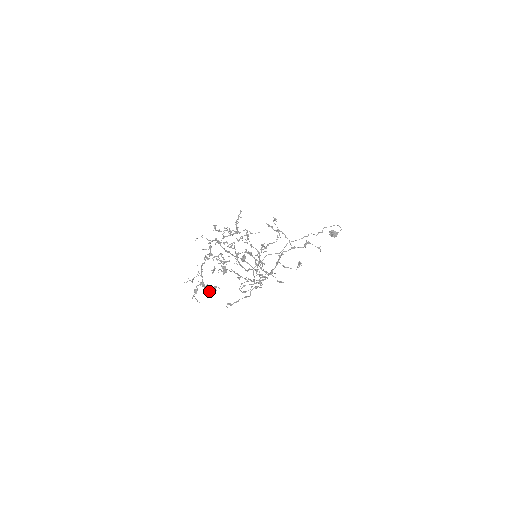
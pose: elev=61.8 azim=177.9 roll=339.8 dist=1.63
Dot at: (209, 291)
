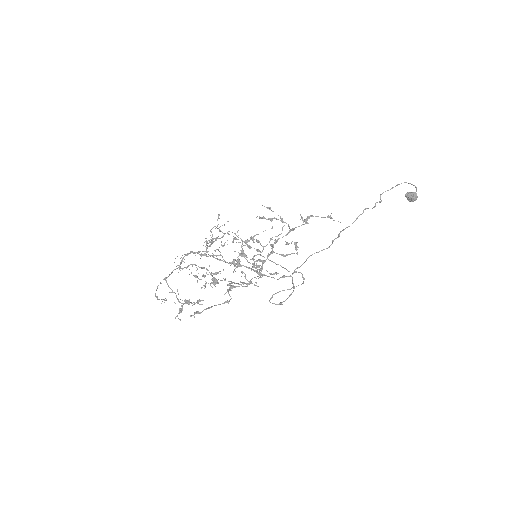
Dot at: occluded
